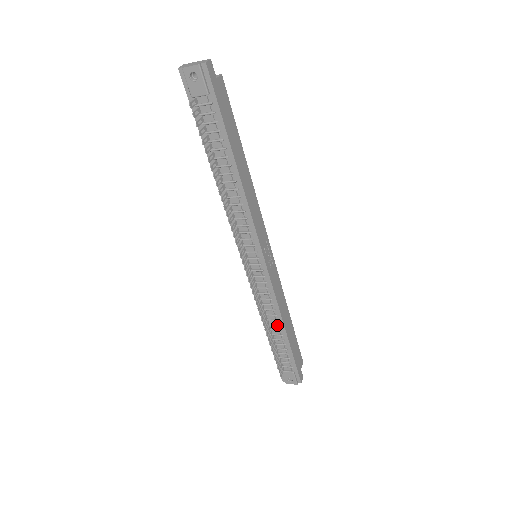
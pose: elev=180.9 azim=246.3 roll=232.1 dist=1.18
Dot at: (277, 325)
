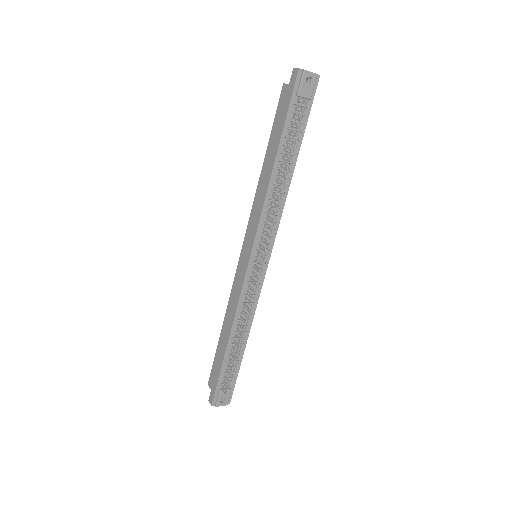
Dot at: (245, 332)
